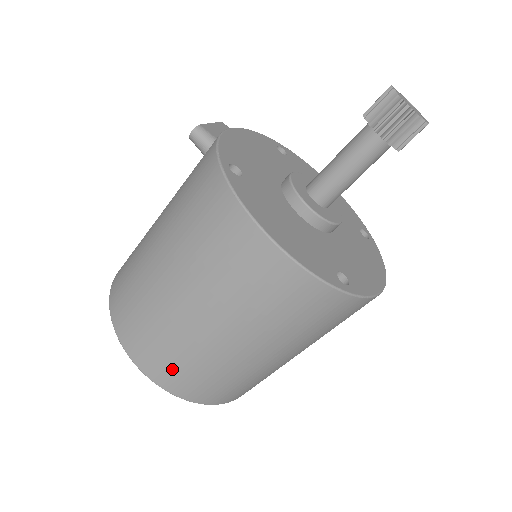
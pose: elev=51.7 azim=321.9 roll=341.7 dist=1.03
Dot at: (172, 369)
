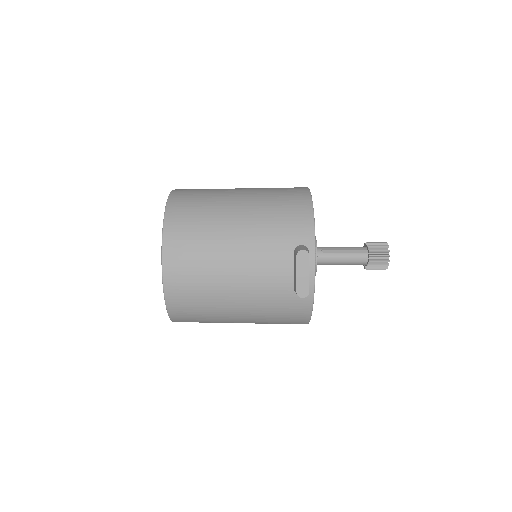
Dot at: occluded
